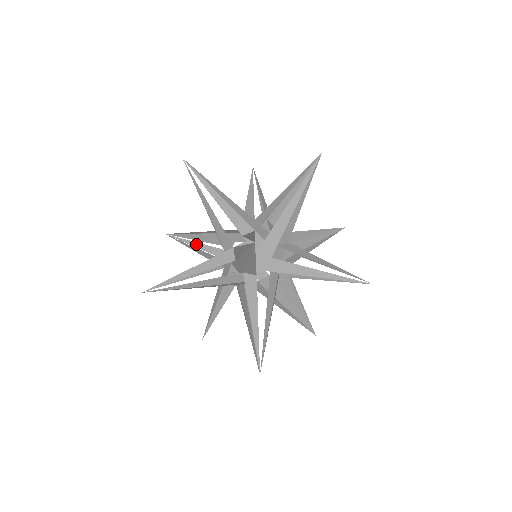
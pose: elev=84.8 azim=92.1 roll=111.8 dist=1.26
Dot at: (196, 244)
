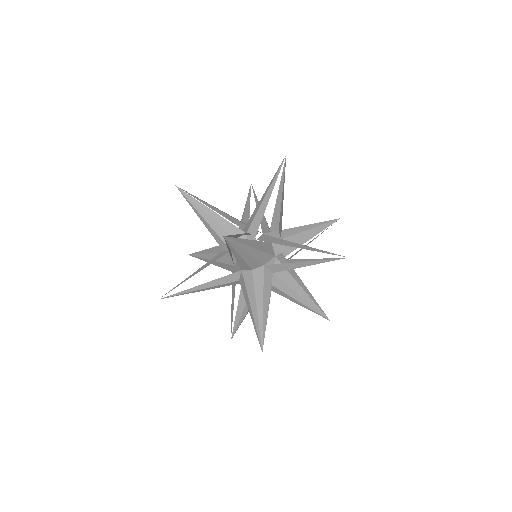
Dot at: occluded
